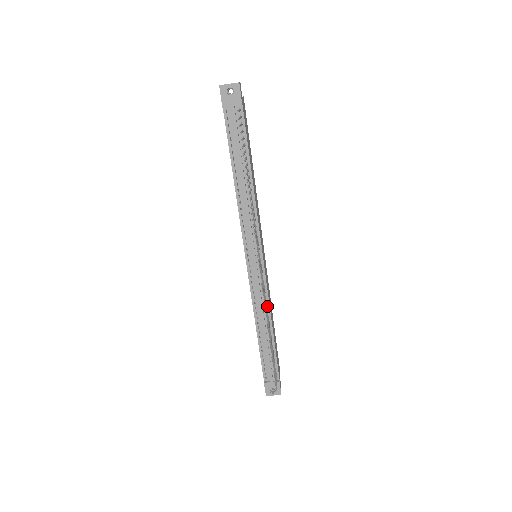
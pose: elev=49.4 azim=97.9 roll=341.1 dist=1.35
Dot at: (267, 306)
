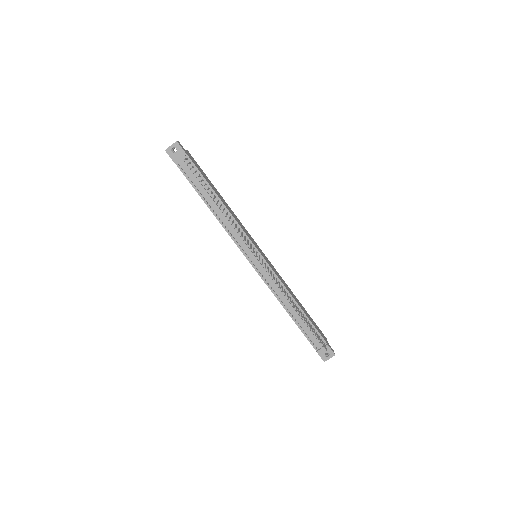
Dot at: (284, 289)
